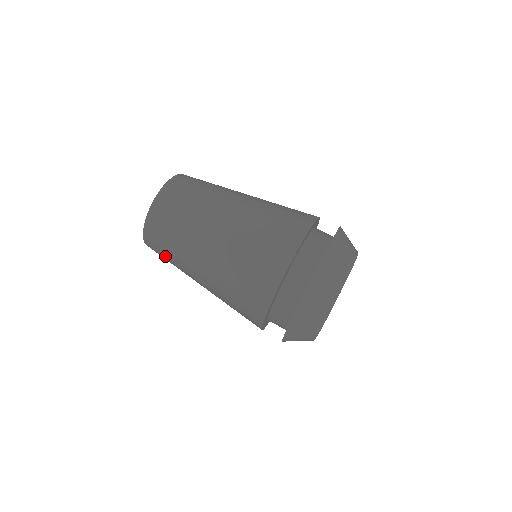
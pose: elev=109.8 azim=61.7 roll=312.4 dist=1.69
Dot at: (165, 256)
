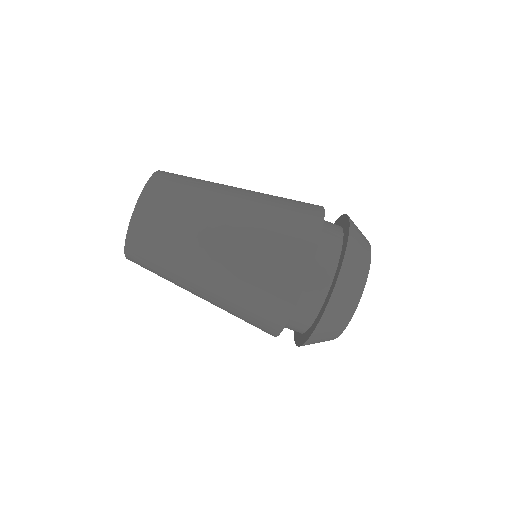
Dot at: occluded
